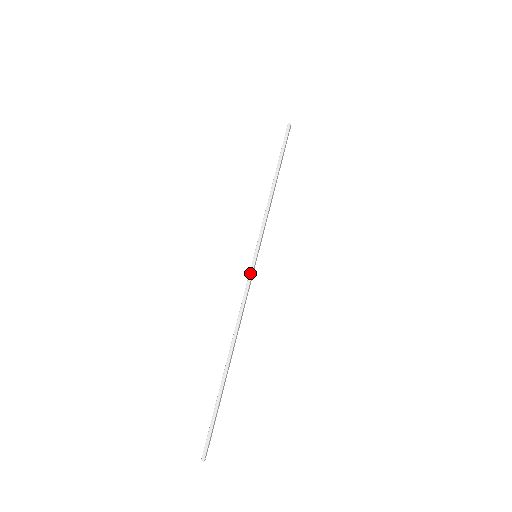
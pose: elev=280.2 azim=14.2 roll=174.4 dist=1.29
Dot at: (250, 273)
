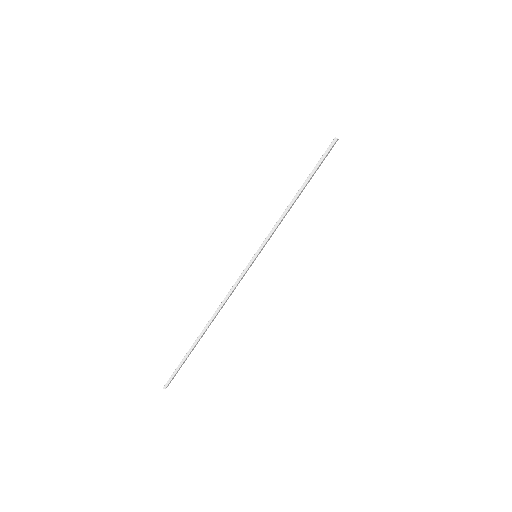
Dot at: (245, 269)
